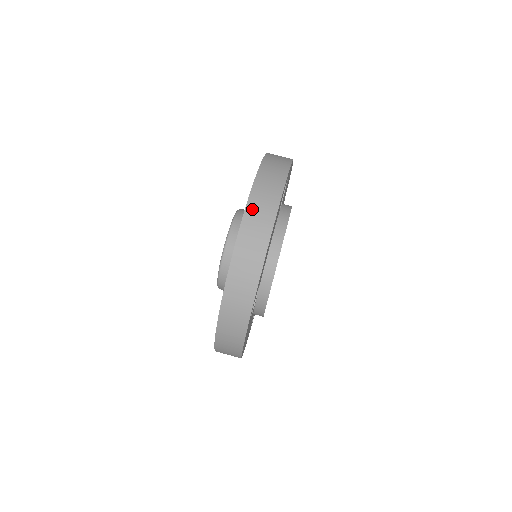
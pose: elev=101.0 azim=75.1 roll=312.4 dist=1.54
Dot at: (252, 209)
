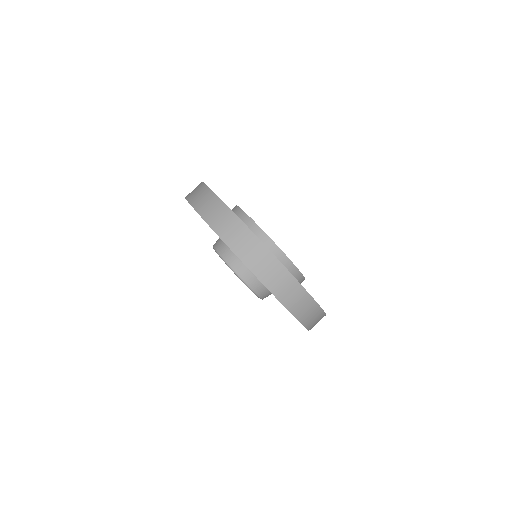
Dot at: (203, 211)
